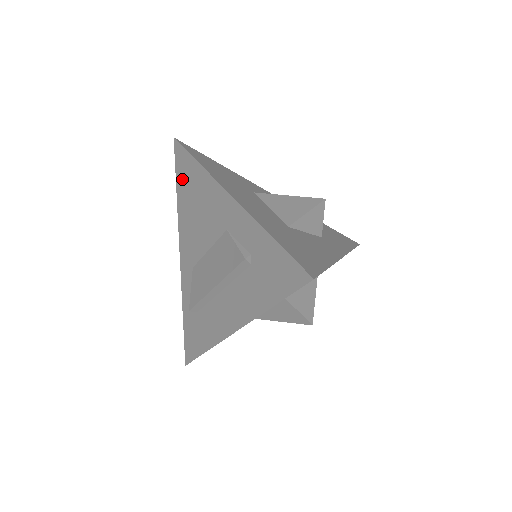
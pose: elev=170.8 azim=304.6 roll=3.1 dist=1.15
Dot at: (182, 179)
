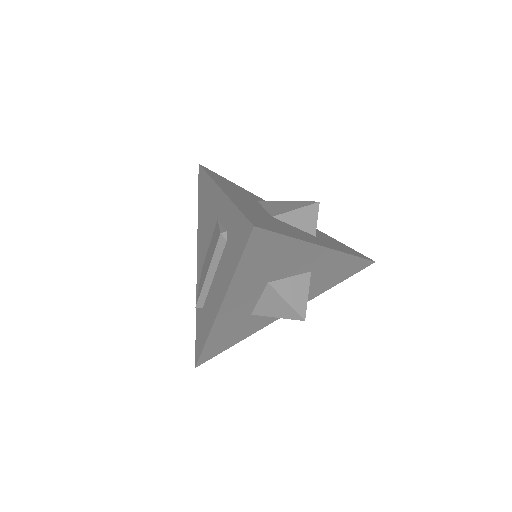
Dot at: (200, 194)
